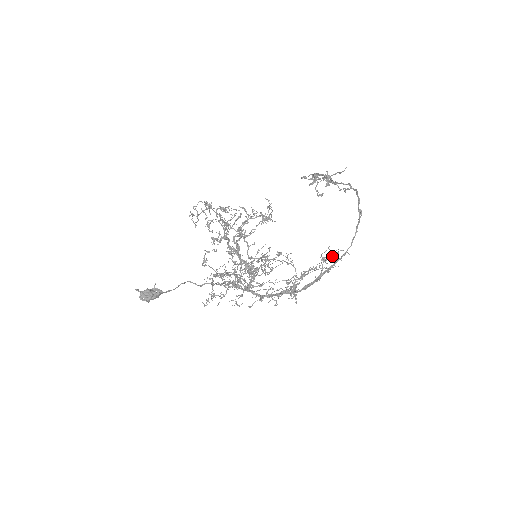
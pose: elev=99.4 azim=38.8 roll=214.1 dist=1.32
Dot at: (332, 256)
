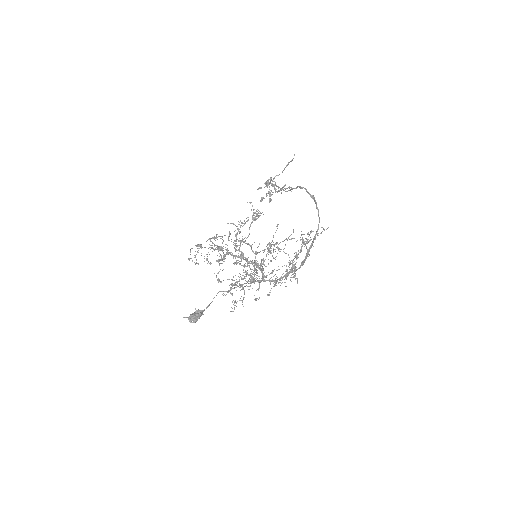
Dot at: (308, 236)
